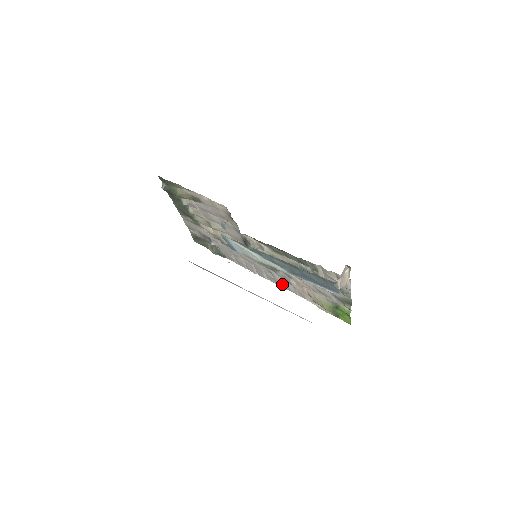
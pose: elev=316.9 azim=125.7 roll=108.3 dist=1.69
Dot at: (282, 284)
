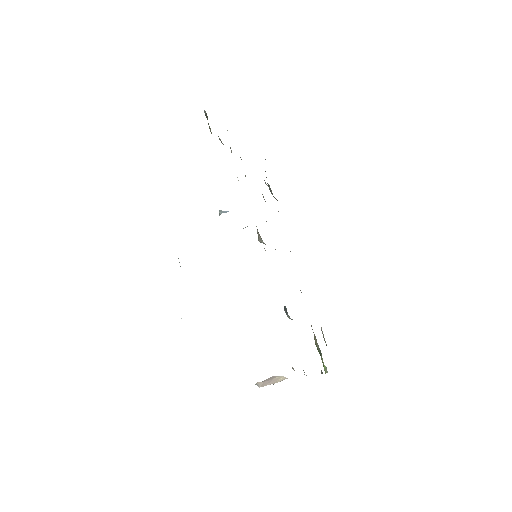
Dot at: occluded
